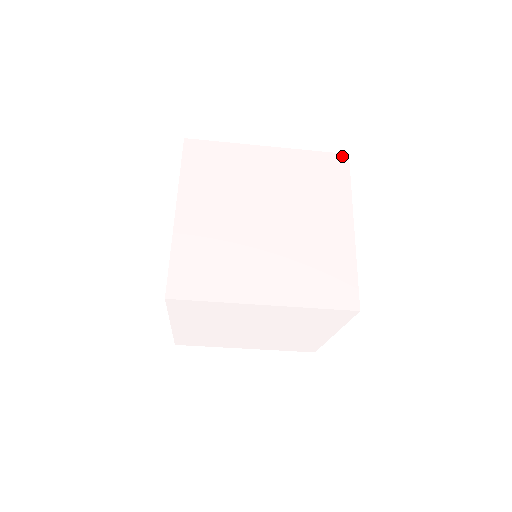
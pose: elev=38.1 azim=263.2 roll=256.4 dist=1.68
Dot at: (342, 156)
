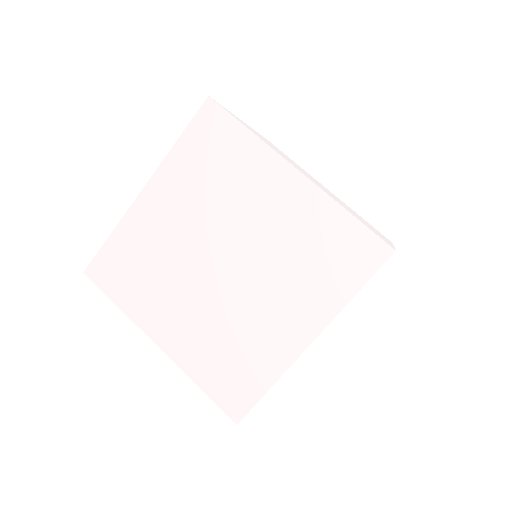
Dot at: occluded
